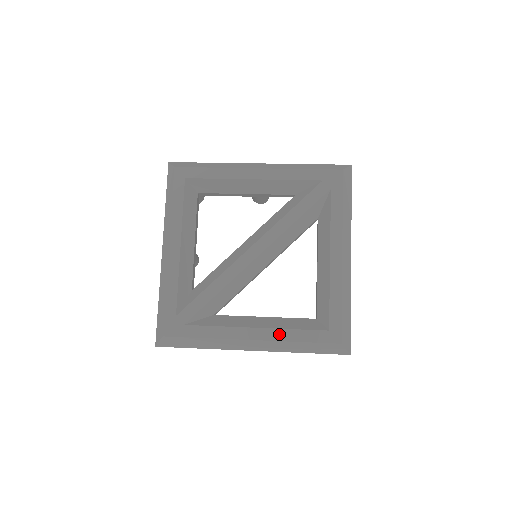
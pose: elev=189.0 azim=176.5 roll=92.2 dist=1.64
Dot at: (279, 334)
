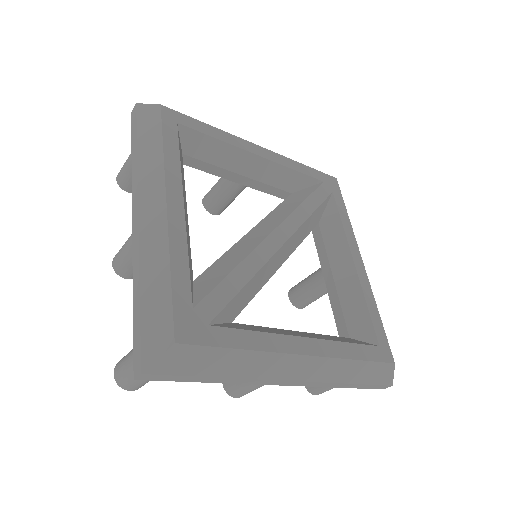
Dot at: (334, 348)
